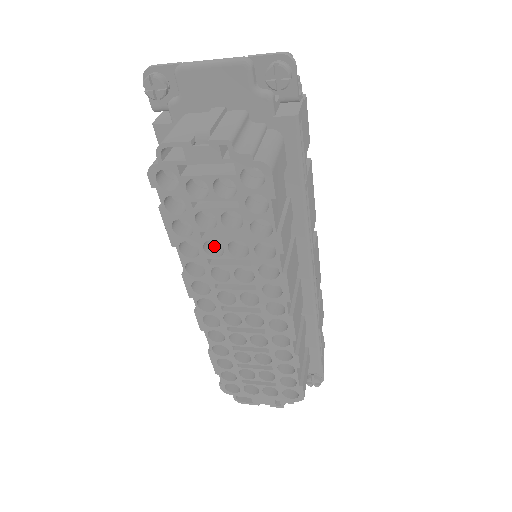
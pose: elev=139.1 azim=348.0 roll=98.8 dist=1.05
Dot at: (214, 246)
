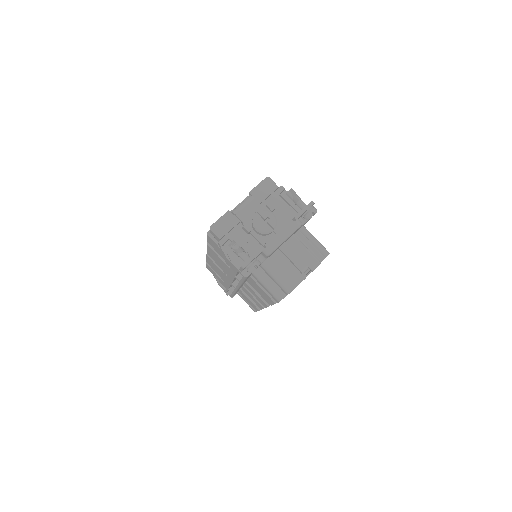
Dot at: occluded
